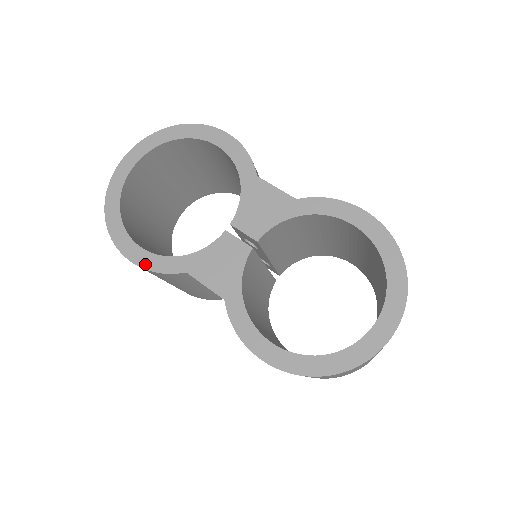
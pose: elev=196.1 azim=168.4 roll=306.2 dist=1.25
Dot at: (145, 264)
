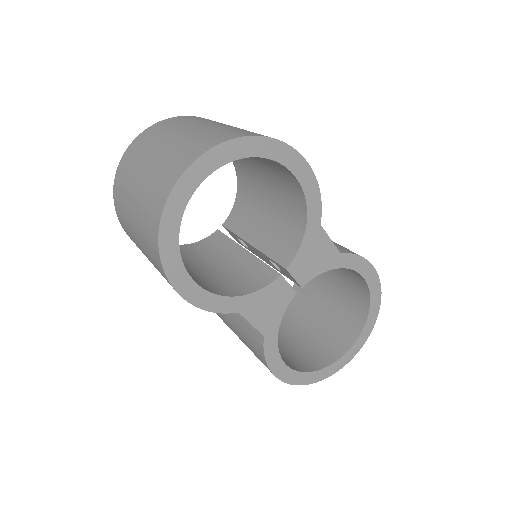
Dot at: (200, 303)
